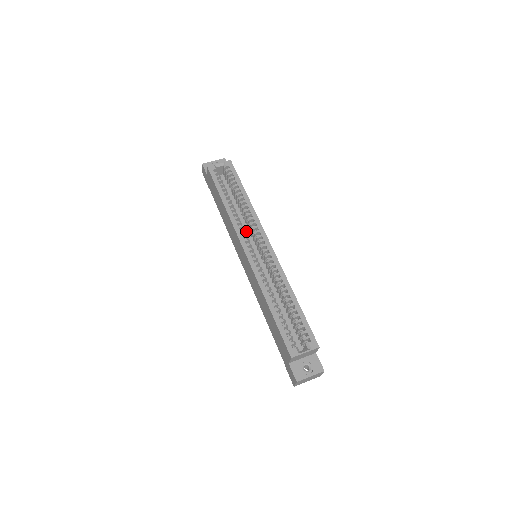
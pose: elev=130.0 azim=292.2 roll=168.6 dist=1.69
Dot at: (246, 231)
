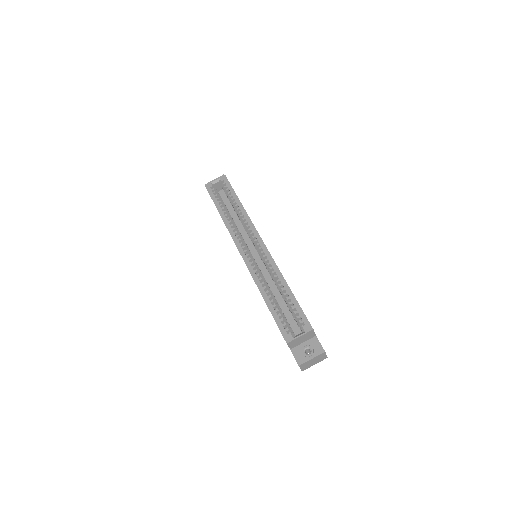
Dot at: (246, 235)
